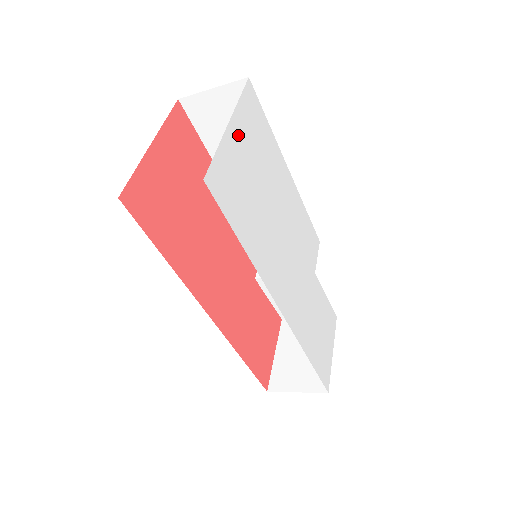
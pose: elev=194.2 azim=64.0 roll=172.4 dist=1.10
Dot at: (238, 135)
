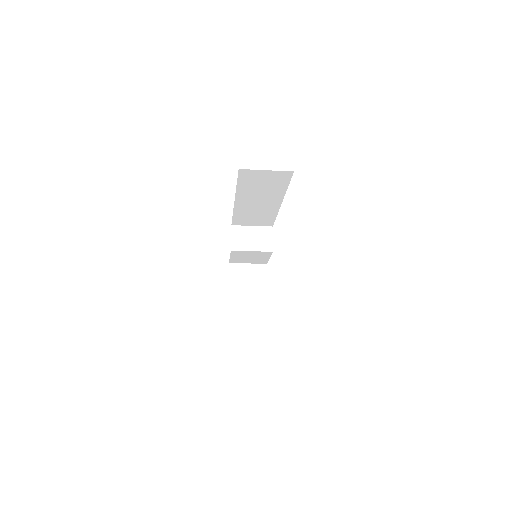
Dot at: occluded
